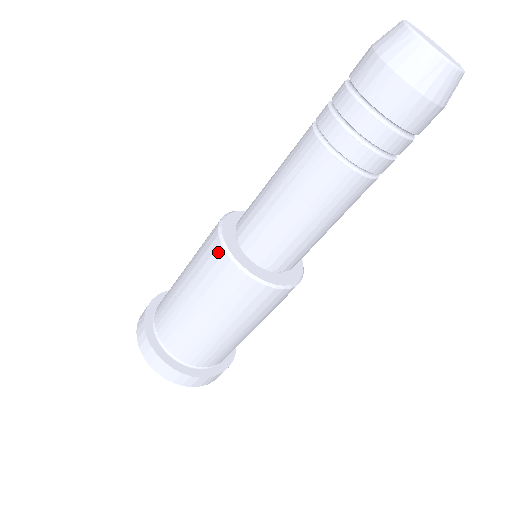
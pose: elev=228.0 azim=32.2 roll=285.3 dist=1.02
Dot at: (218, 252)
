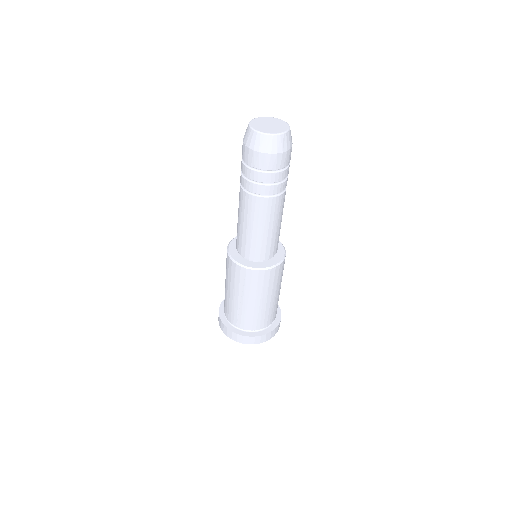
Dot at: (249, 273)
